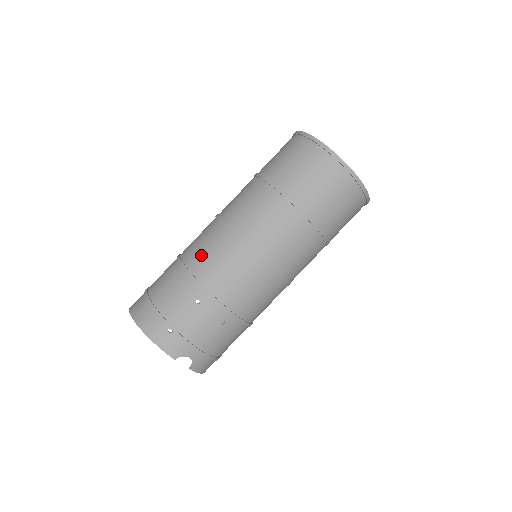
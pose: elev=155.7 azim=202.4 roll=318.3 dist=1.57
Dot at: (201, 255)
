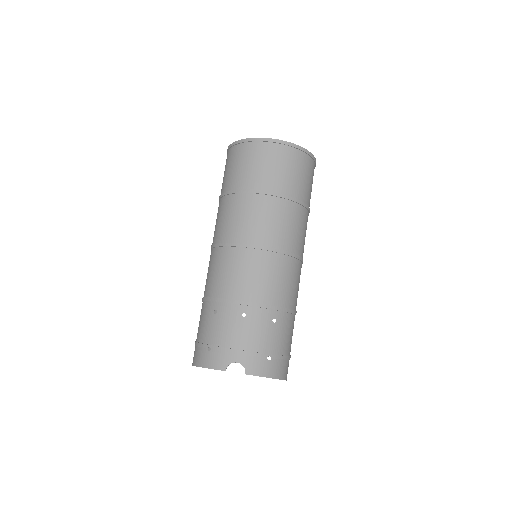
Dot at: (206, 281)
